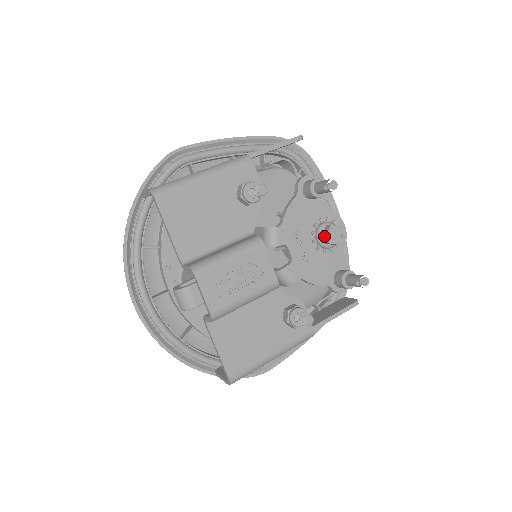
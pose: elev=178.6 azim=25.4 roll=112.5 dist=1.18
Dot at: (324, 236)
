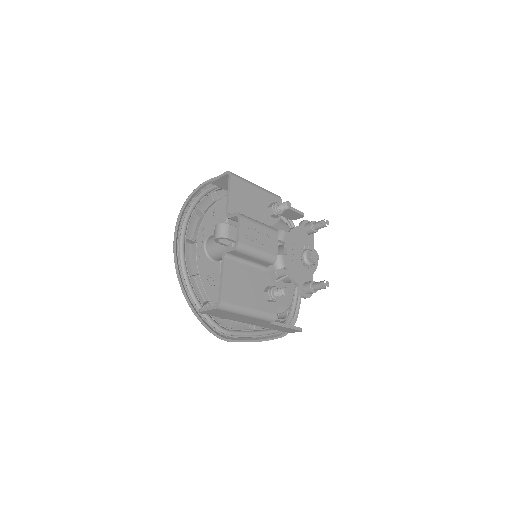
Dot at: (309, 253)
